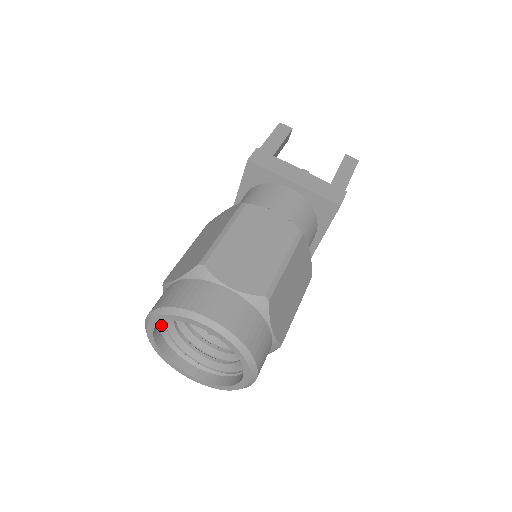
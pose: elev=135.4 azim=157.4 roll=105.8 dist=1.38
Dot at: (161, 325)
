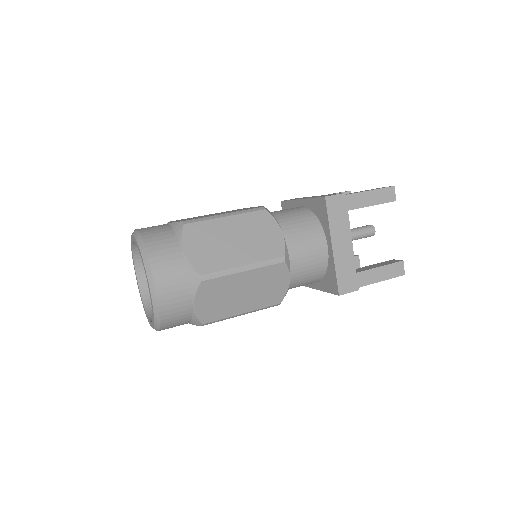
Dot at: occluded
